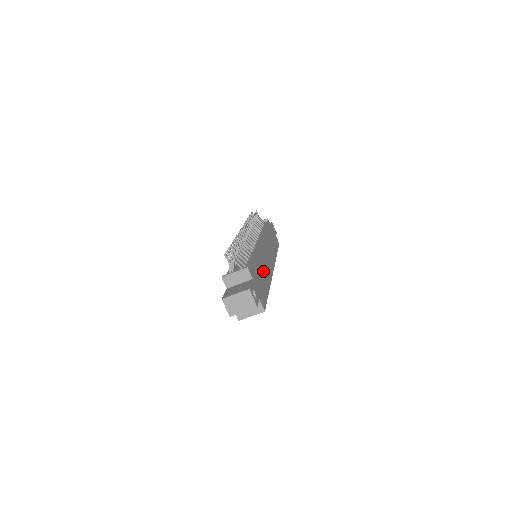
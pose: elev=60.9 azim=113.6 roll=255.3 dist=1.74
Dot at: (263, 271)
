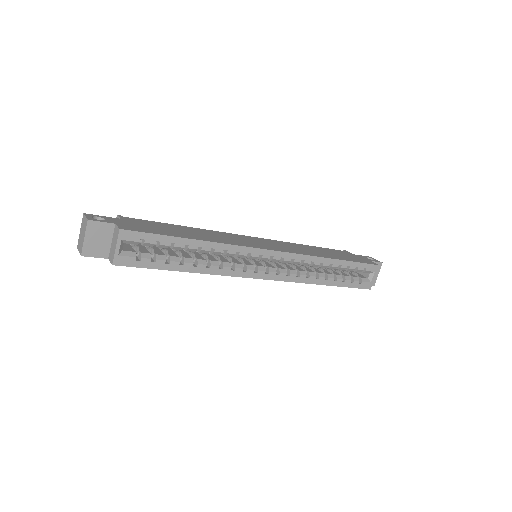
Dot at: (199, 234)
